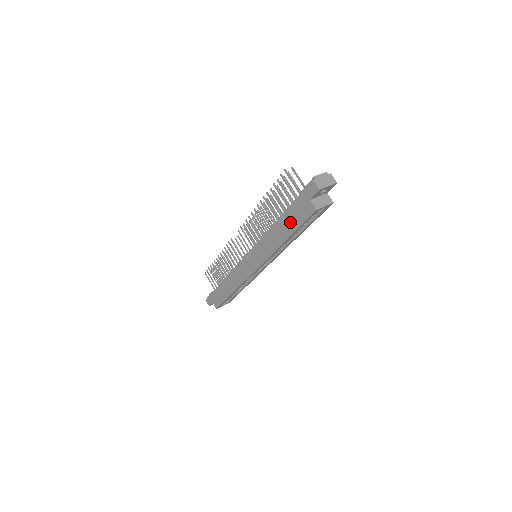
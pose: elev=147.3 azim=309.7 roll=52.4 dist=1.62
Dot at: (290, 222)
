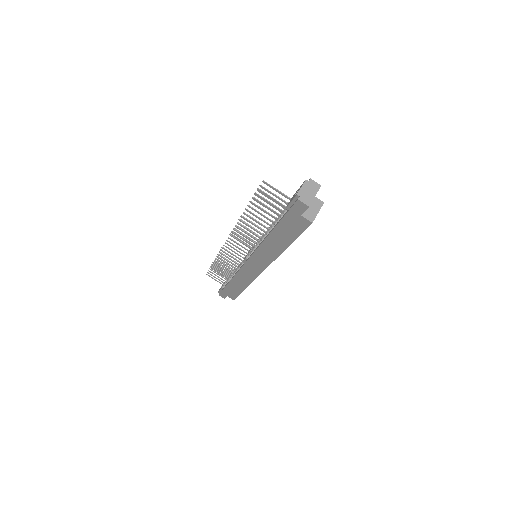
Dot at: (286, 234)
